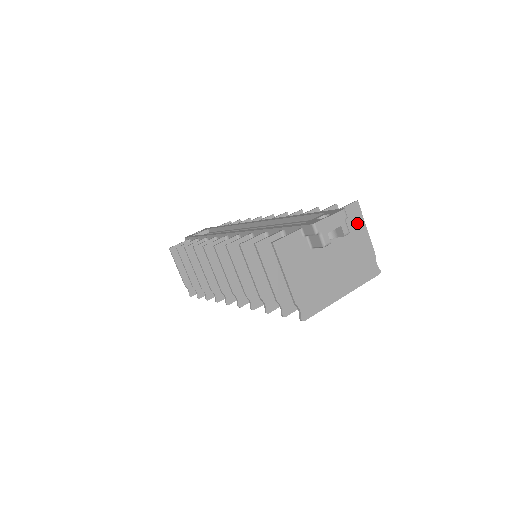
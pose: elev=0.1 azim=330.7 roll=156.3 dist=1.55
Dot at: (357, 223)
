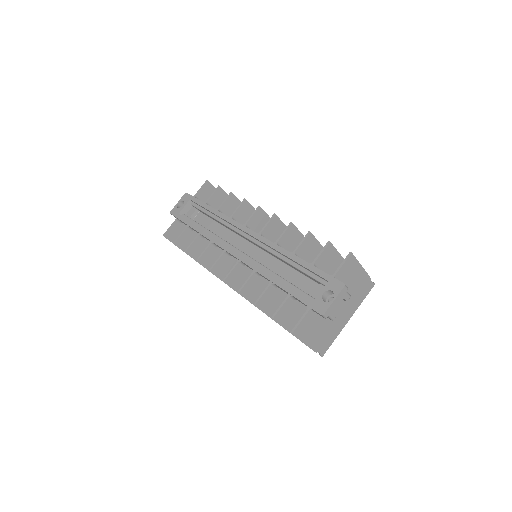
Dot at: (353, 268)
